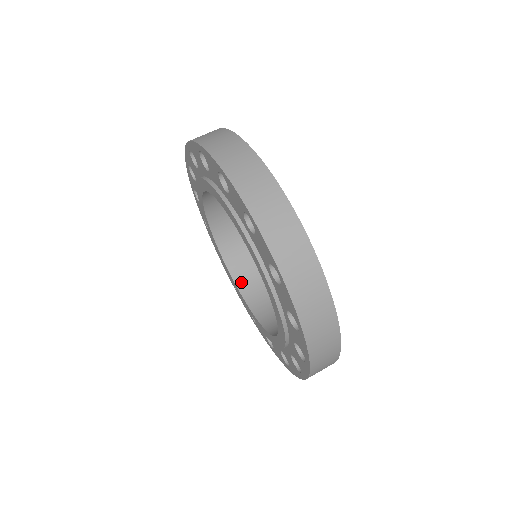
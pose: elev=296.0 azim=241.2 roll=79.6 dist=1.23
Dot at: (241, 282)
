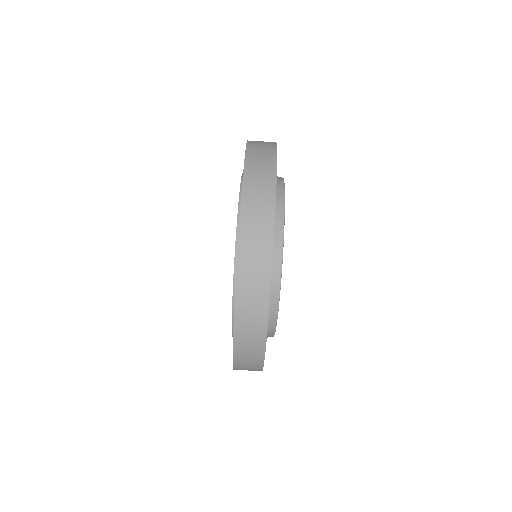
Dot at: occluded
